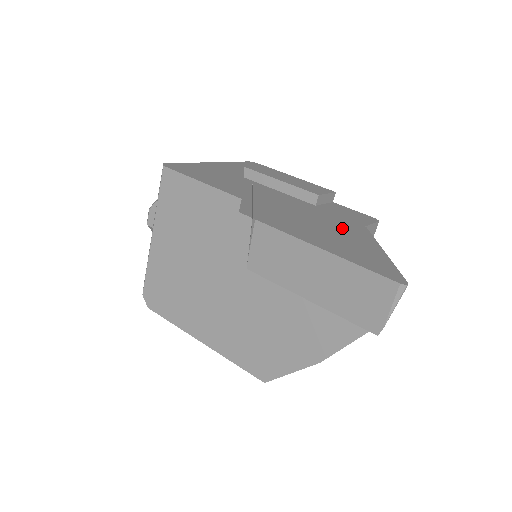
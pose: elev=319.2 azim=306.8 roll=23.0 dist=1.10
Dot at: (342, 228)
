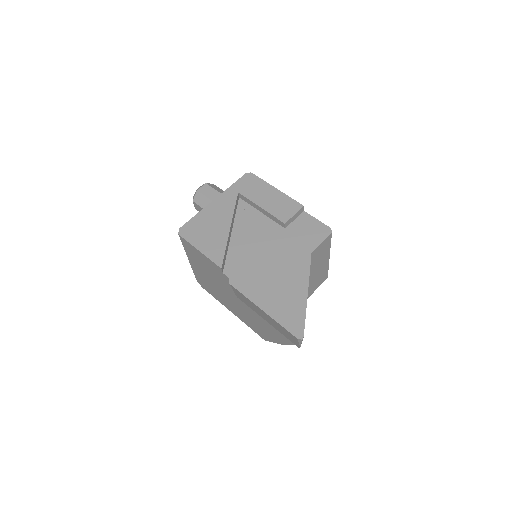
Dot at: (289, 268)
